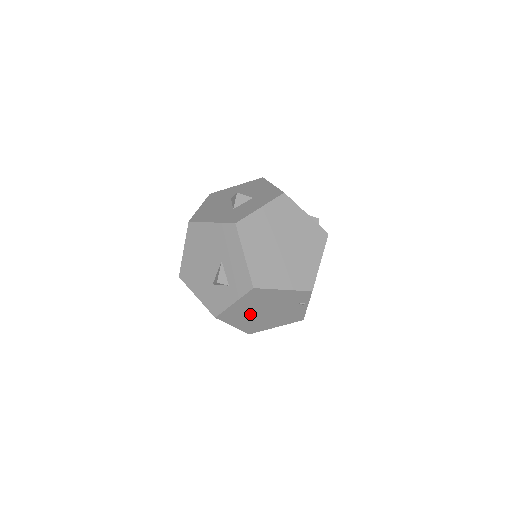
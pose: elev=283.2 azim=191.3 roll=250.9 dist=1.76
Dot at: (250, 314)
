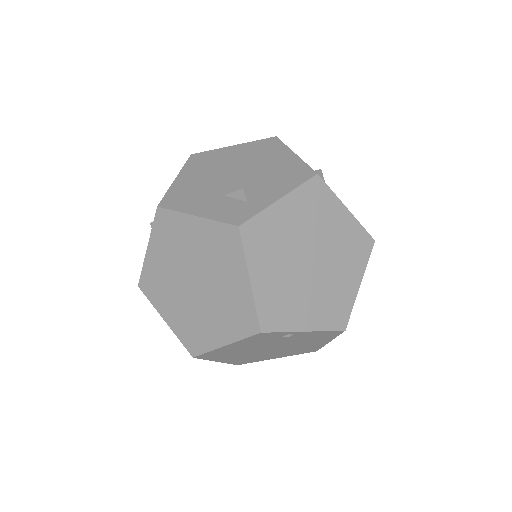
Dot at: (261, 354)
